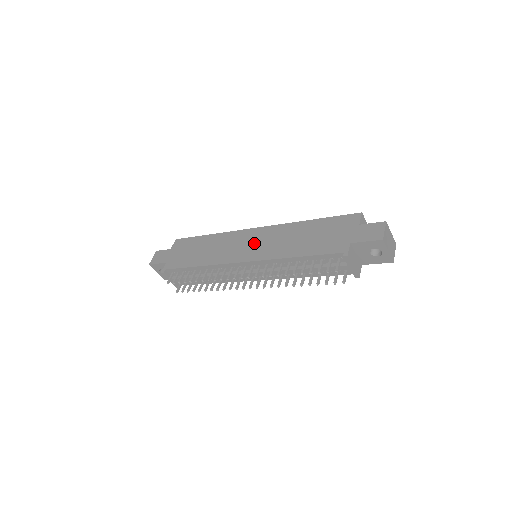
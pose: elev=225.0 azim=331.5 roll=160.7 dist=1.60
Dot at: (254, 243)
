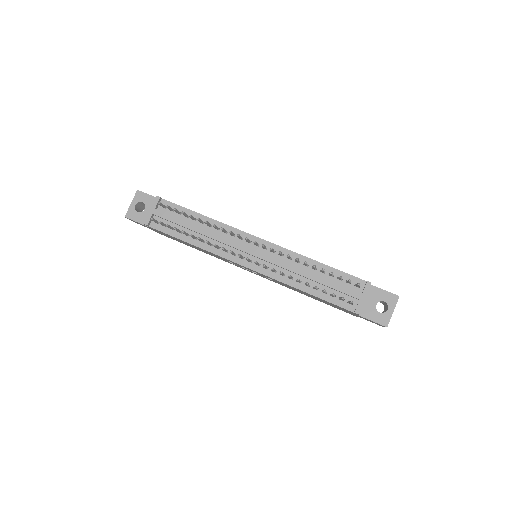
Dot at: occluded
